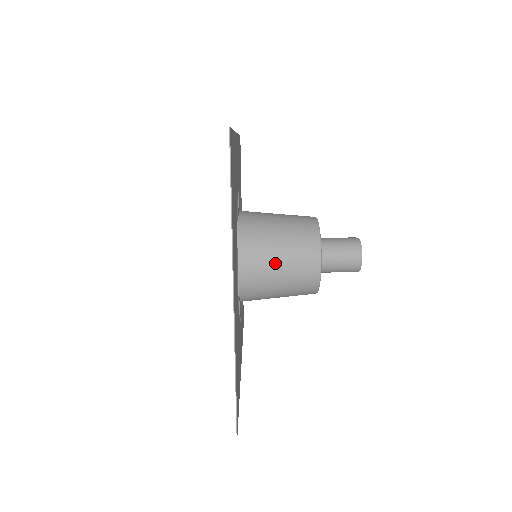
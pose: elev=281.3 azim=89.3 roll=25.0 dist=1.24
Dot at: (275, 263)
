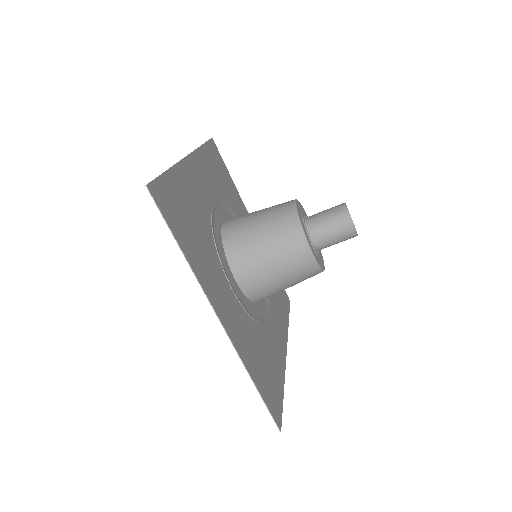
Dot at: (266, 264)
